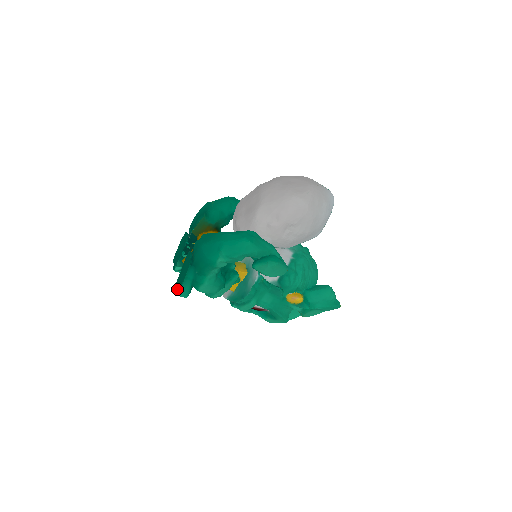
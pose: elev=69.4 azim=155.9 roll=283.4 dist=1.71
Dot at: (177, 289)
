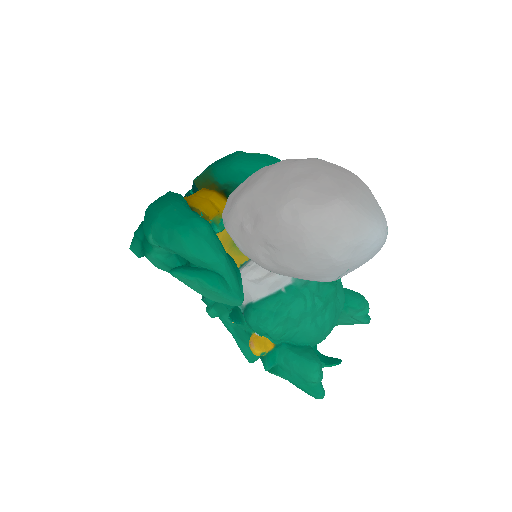
Dot at: occluded
